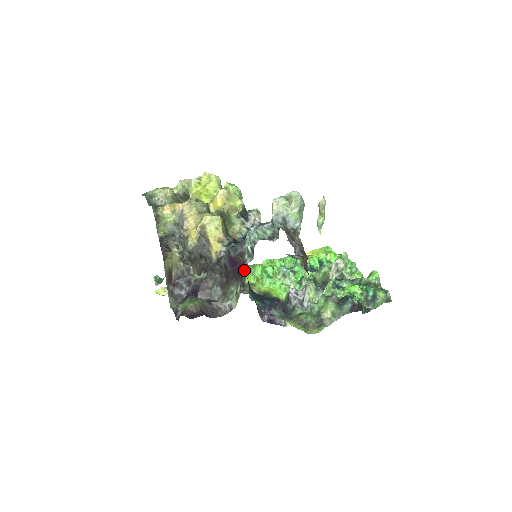
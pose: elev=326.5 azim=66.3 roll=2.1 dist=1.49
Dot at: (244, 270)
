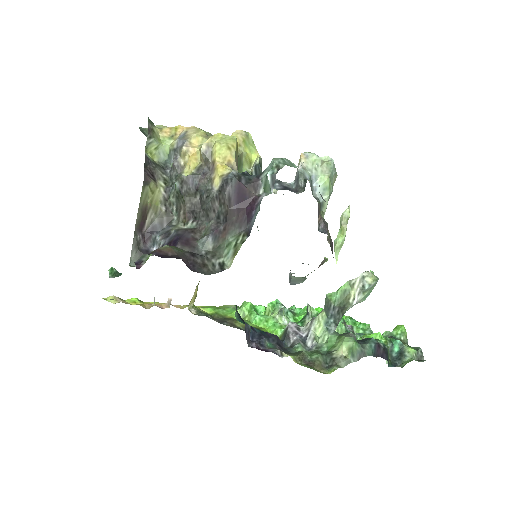
Dot at: (254, 209)
